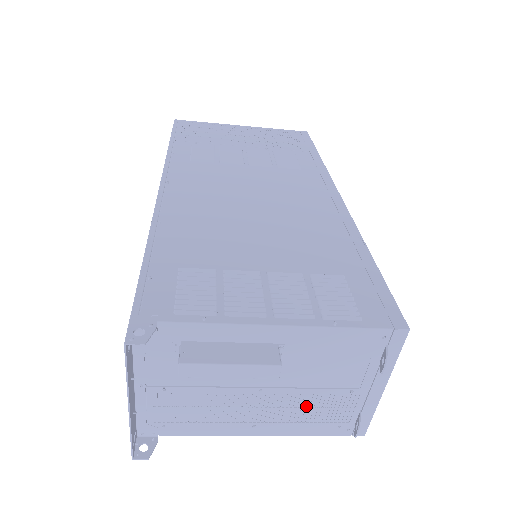
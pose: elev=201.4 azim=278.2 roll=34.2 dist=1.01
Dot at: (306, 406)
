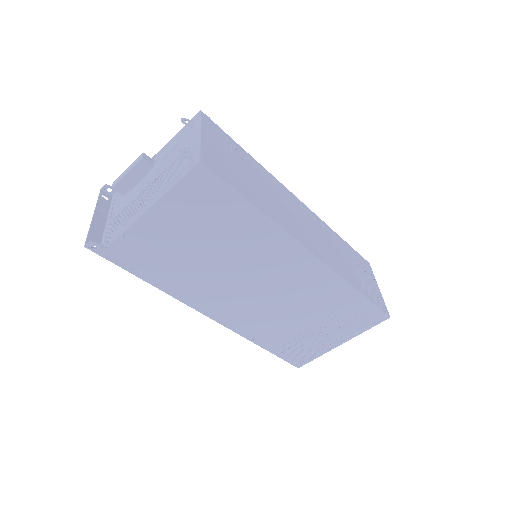
Dot at: (167, 174)
